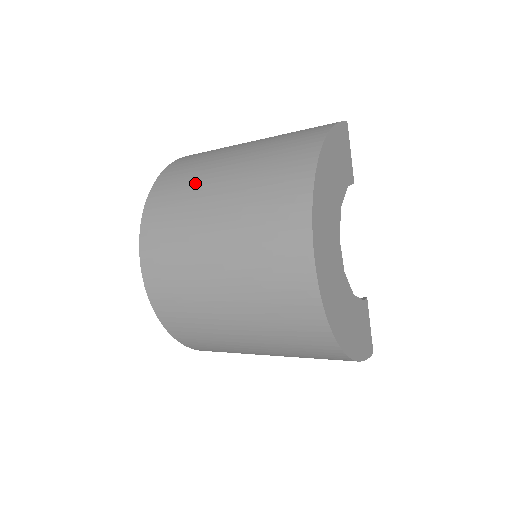
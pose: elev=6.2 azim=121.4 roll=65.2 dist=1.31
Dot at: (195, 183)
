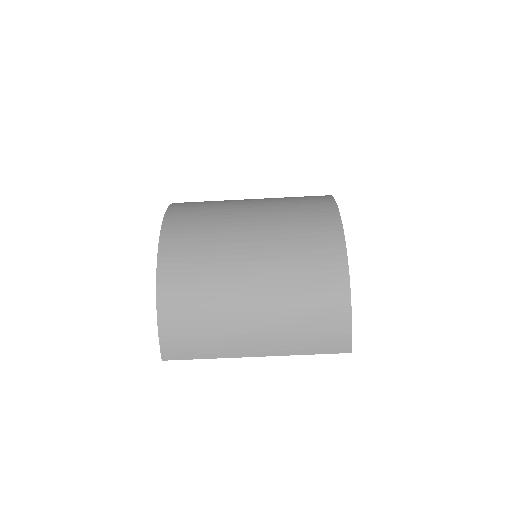
Dot at: occluded
